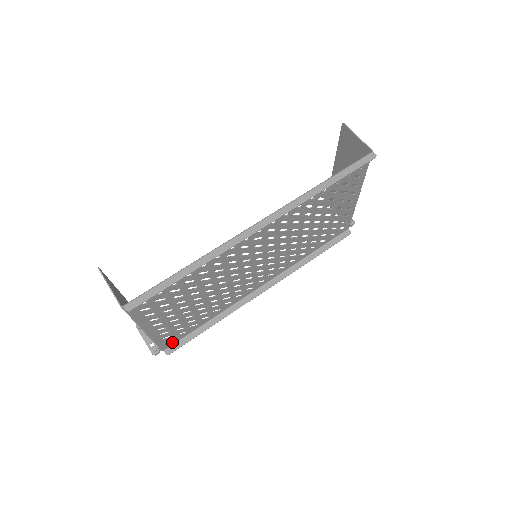
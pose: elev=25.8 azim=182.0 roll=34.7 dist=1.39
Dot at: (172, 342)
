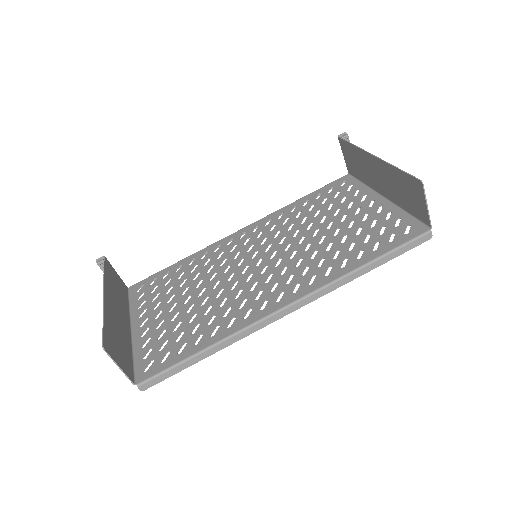
Dot at: (140, 285)
